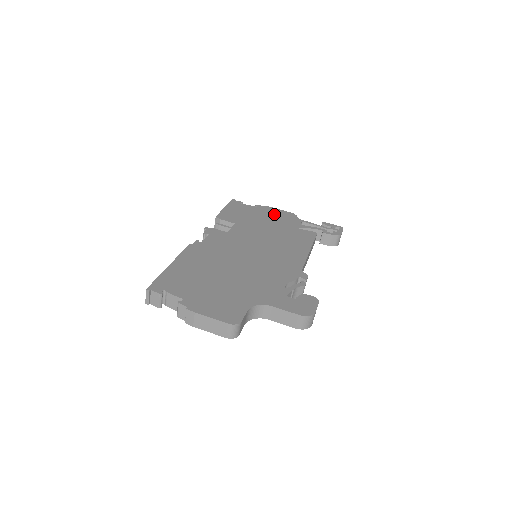
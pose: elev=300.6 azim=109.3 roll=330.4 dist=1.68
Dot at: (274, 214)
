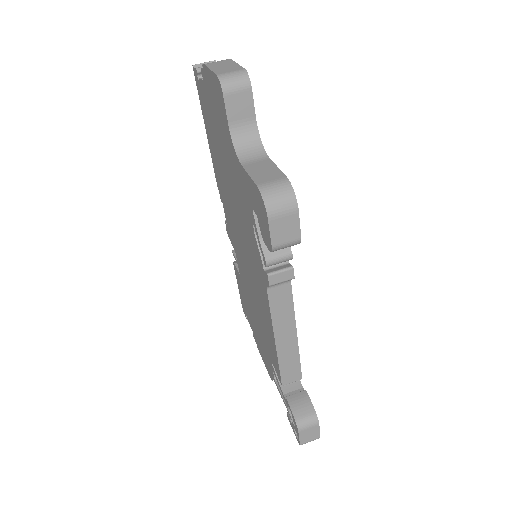
Dot at: occluded
